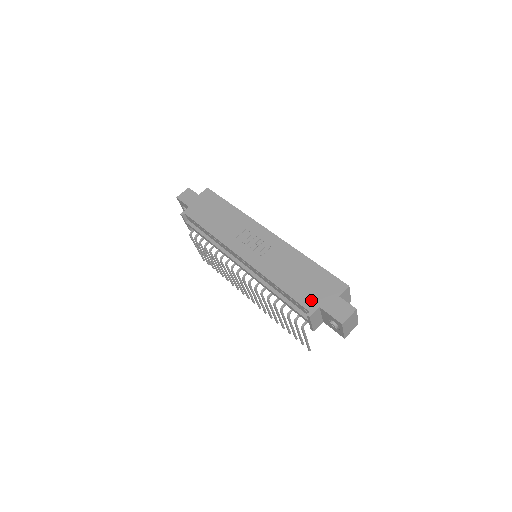
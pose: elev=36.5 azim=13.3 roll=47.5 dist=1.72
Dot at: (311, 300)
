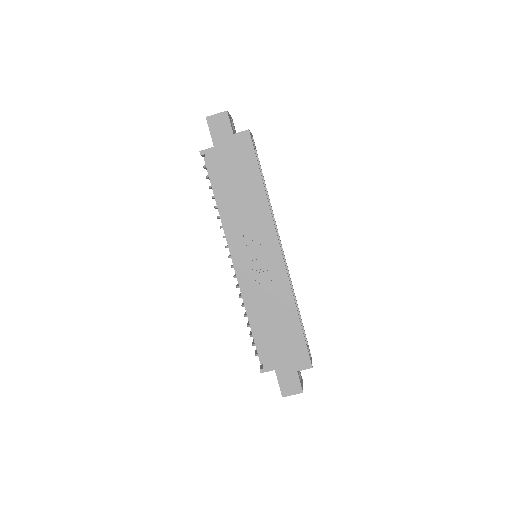
Dot at: (272, 359)
